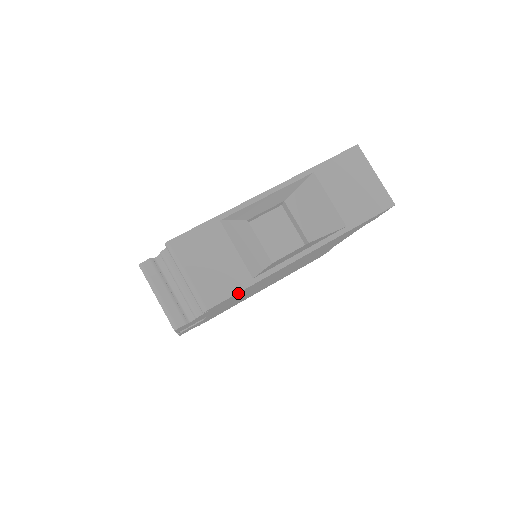
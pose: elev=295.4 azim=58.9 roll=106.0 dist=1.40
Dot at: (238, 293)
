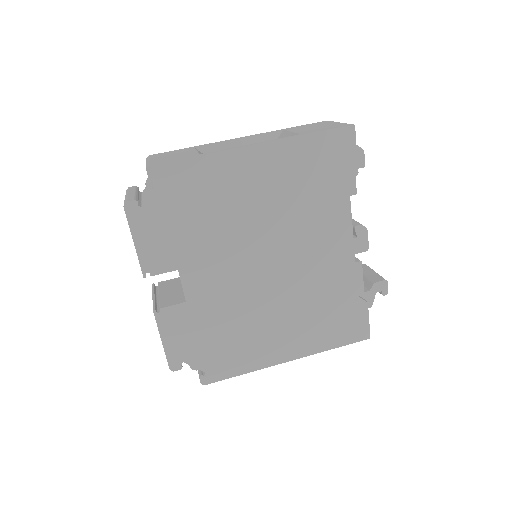
Dot at: (185, 167)
